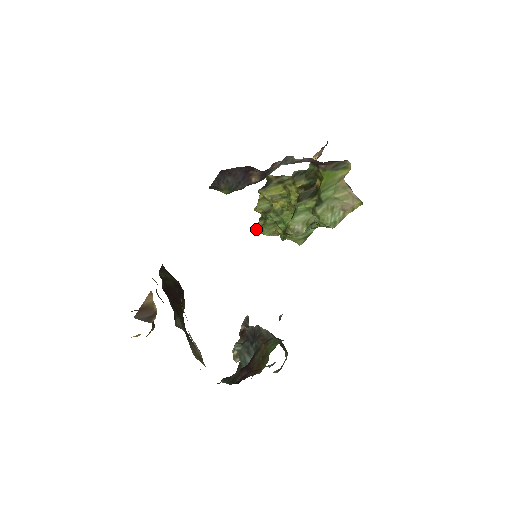
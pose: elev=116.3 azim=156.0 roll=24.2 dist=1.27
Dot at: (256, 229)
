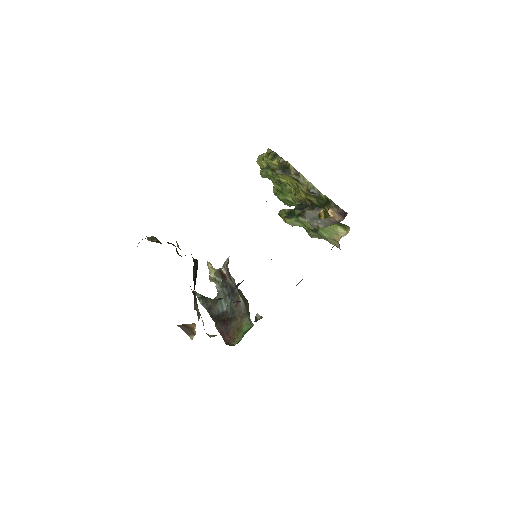
Dot at: occluded
